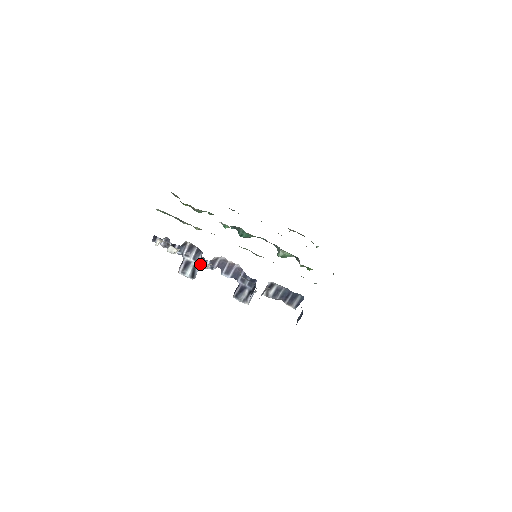
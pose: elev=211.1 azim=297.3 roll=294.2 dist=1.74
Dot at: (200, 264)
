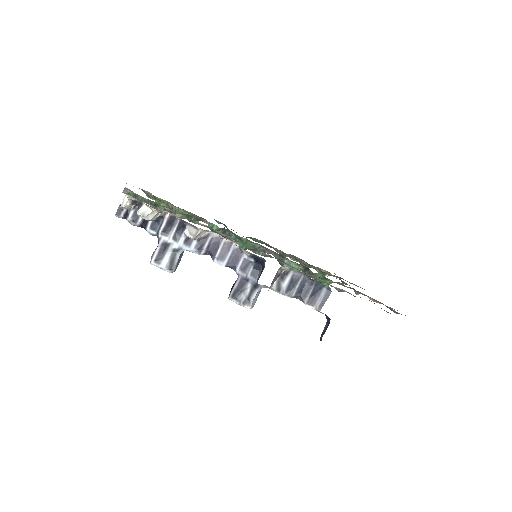
Dot at: (185, 230)
